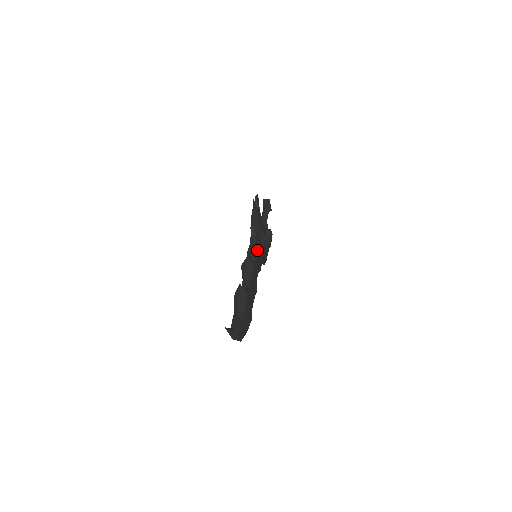
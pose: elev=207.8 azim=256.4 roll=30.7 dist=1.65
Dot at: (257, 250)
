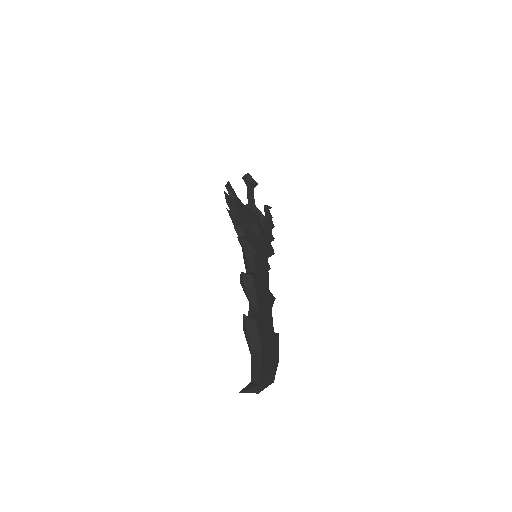
Dot at: (252, 251)
